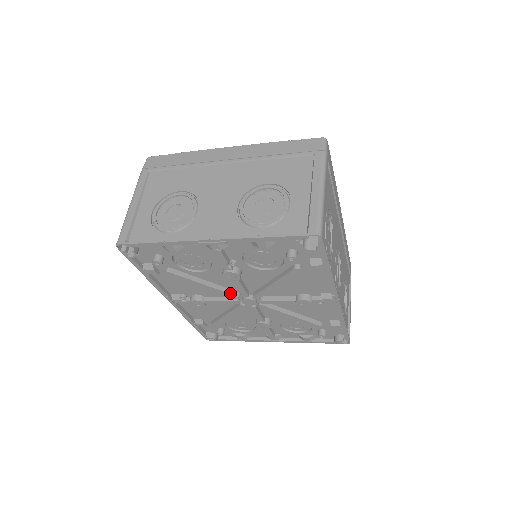
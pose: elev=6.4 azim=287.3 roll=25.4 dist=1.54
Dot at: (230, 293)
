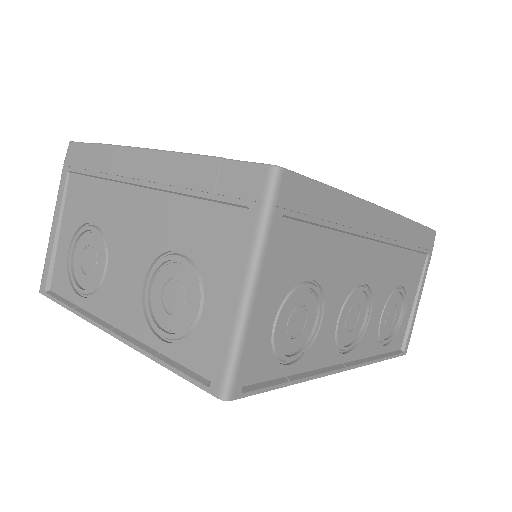
Dot at: occluded
